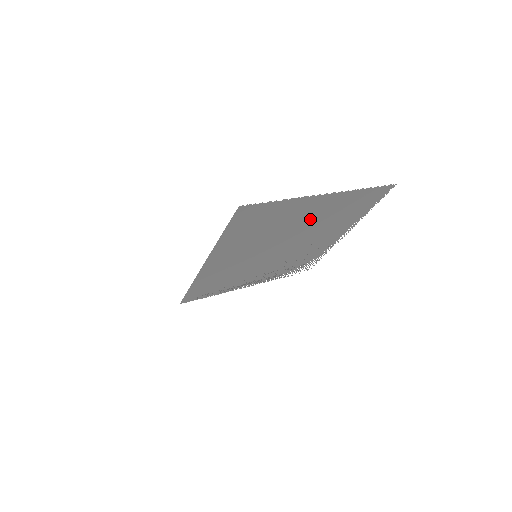
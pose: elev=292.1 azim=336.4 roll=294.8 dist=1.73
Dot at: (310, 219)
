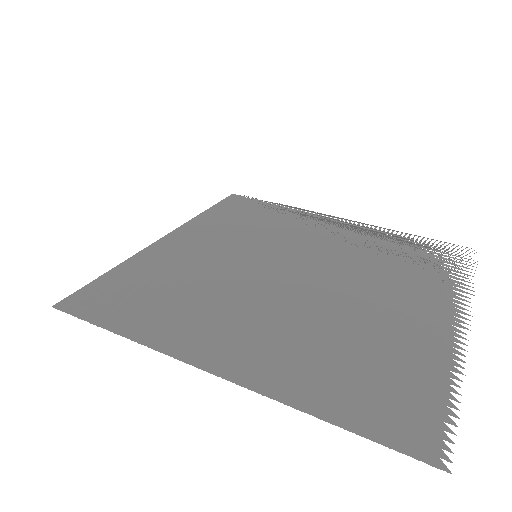
Dot at: (267, 327)
